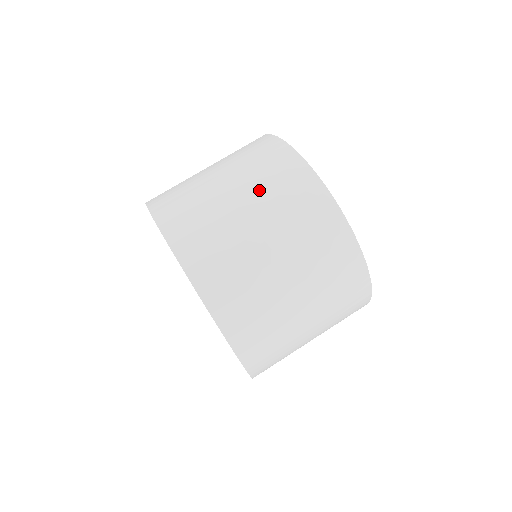
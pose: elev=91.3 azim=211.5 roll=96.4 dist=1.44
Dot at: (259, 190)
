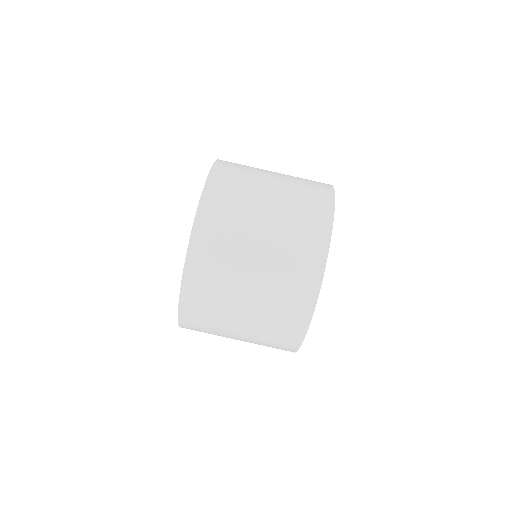
Dot at: (272, 283)
